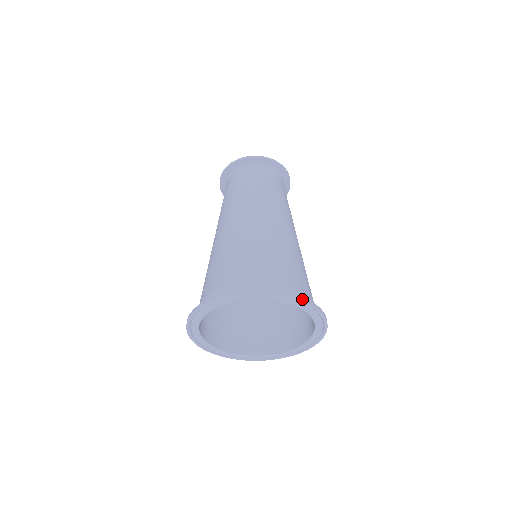
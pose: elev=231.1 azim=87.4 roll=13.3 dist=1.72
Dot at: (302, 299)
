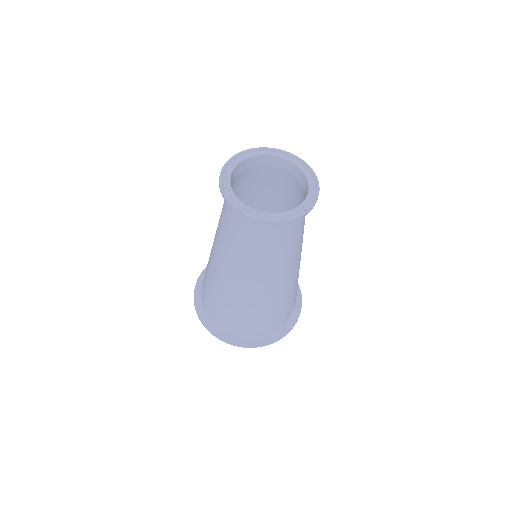
Dot at: occluded
